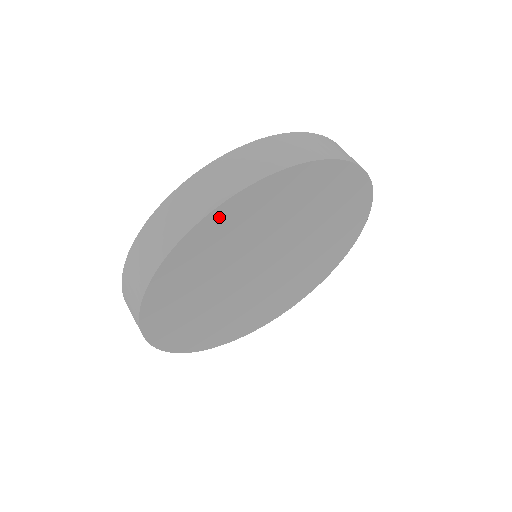
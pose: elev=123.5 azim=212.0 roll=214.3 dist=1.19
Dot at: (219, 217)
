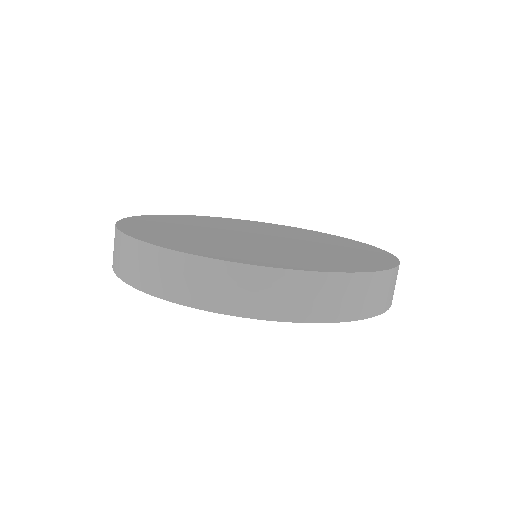
Dot at: occluded
